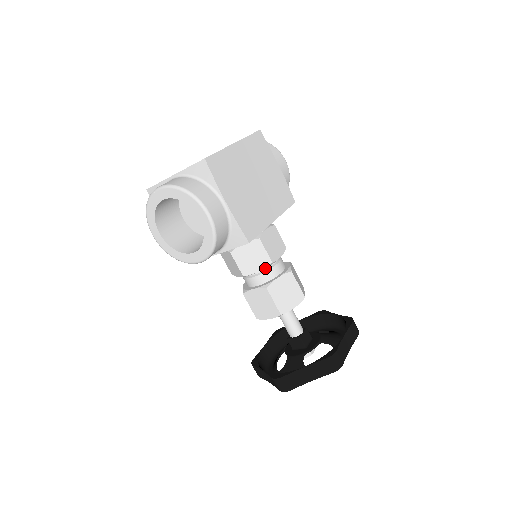
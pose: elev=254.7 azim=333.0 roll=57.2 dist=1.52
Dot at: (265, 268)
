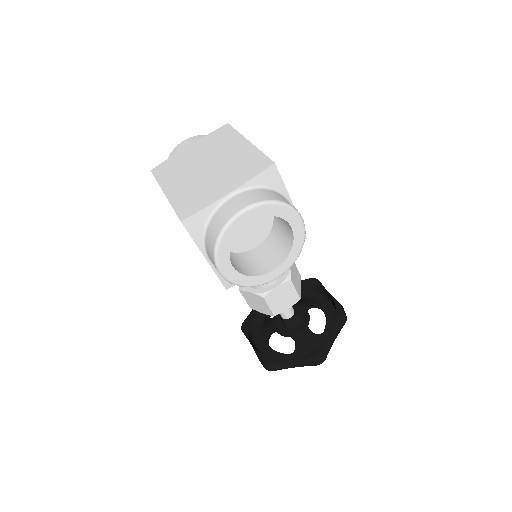
Dot at: occluded
